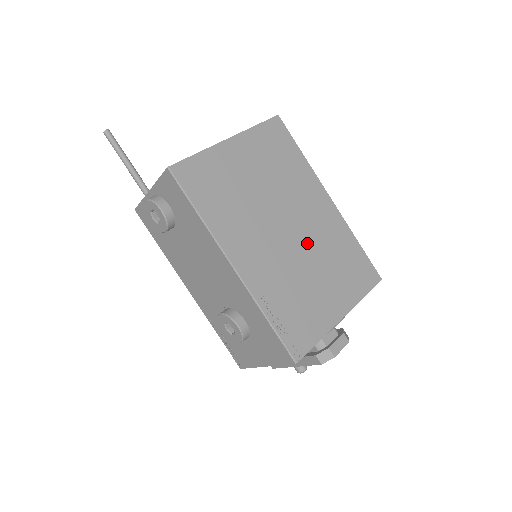
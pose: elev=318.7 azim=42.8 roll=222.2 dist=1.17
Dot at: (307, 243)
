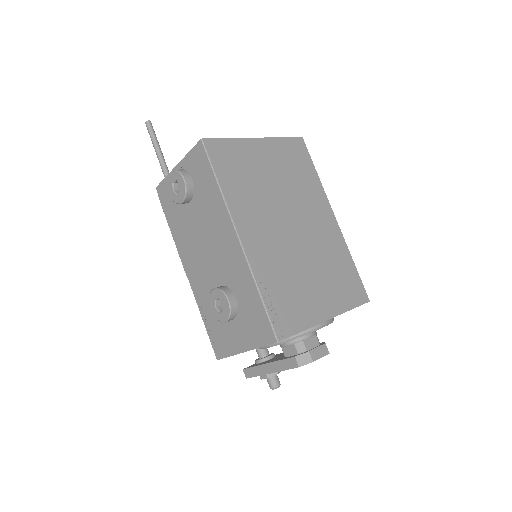
Dot at: (308, 244)
